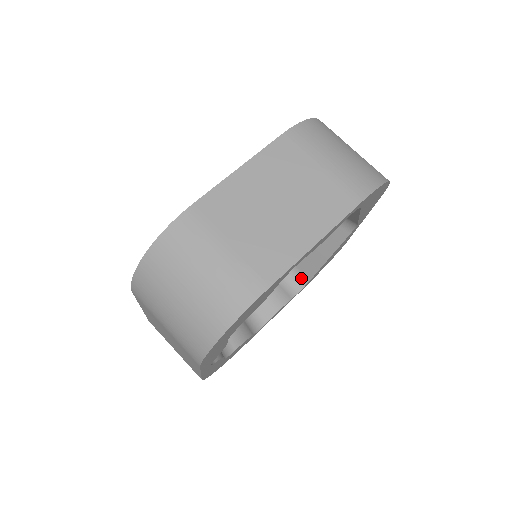
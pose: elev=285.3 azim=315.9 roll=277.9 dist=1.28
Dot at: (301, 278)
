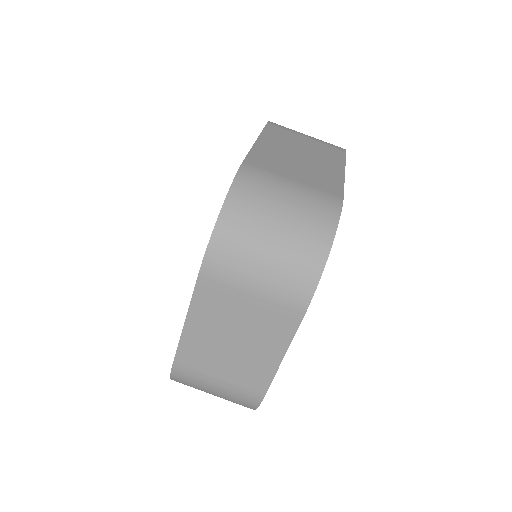
Dot at: occluded
